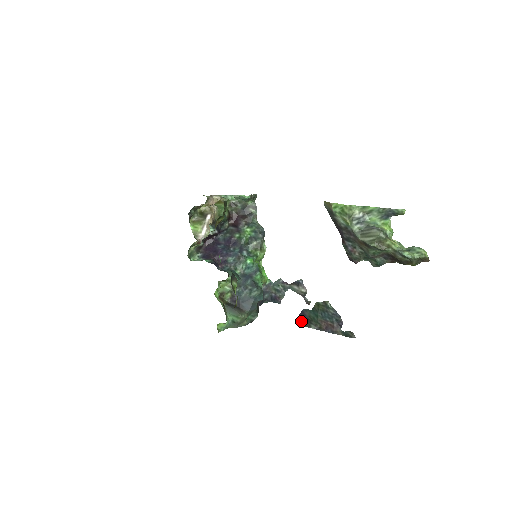
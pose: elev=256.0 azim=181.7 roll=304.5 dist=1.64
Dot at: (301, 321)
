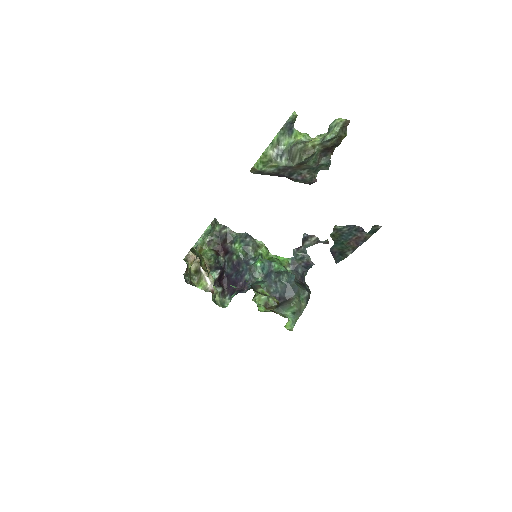
Dot at: (338, 259)
